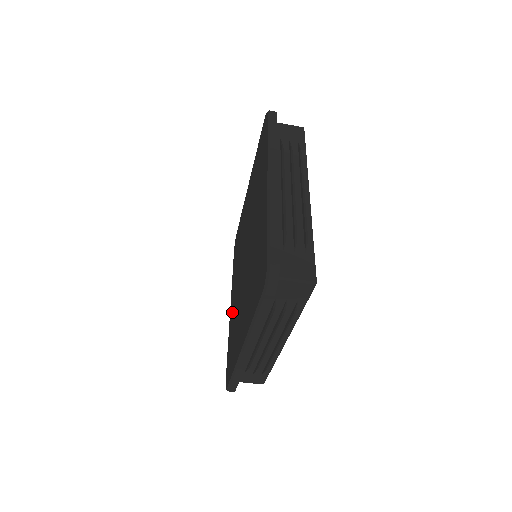
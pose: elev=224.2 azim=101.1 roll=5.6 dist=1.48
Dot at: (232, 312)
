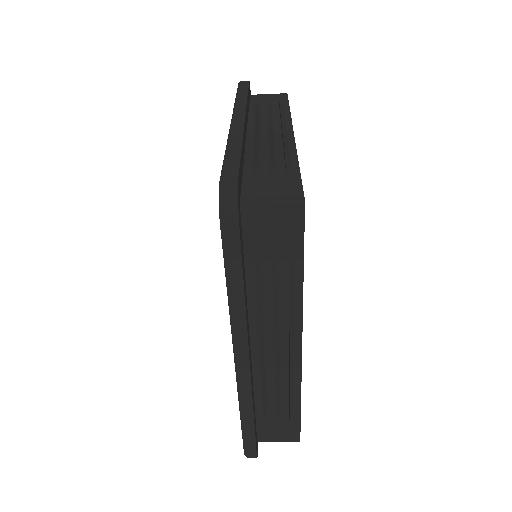
Dot at: occluded
